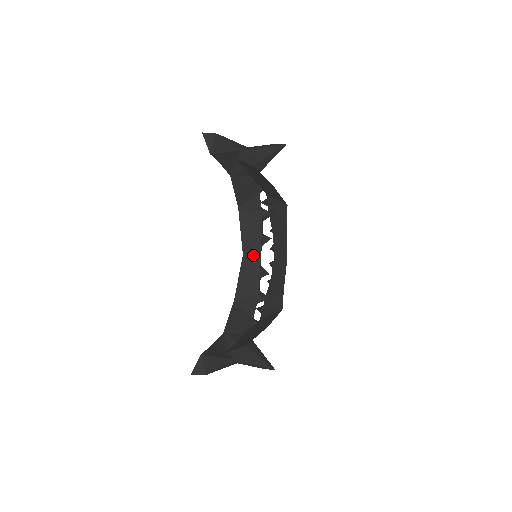
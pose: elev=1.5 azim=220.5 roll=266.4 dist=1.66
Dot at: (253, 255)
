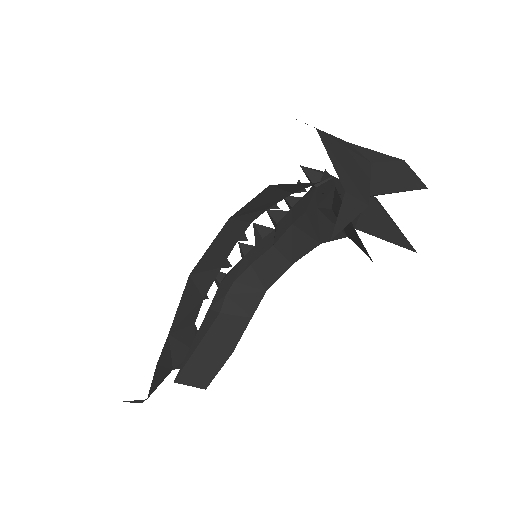
Dot at: (242, 220)
